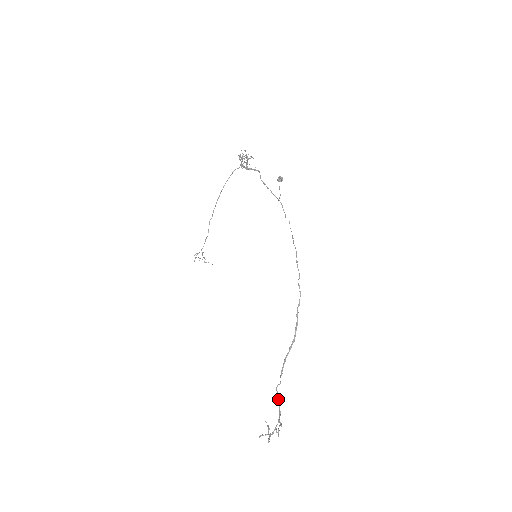
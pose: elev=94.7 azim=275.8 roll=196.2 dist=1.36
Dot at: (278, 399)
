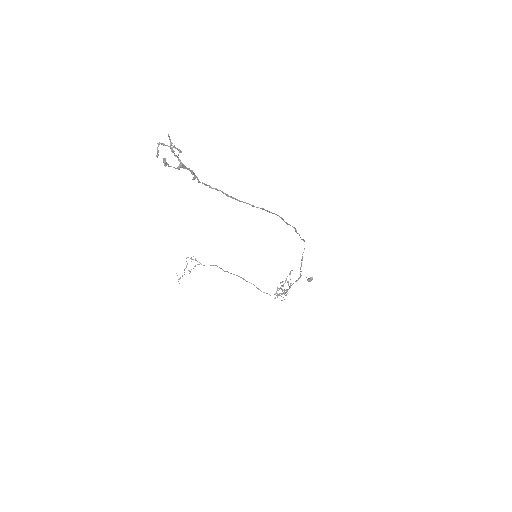
Dot at: (200, 182)
